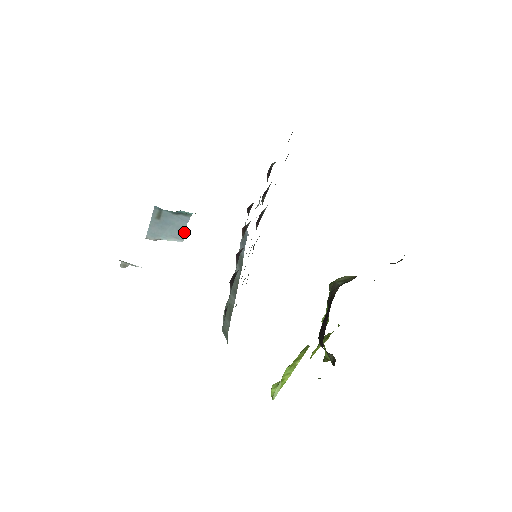
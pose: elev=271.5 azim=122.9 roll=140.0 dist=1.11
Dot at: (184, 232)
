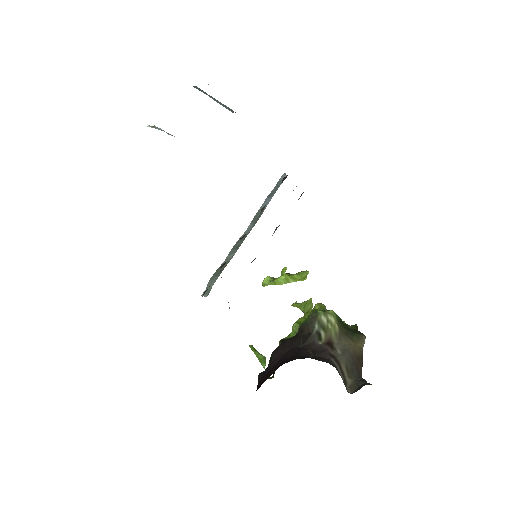
Dot at: (232, 111)
